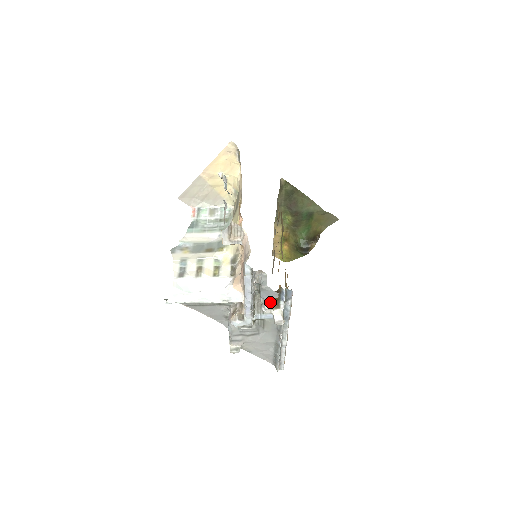
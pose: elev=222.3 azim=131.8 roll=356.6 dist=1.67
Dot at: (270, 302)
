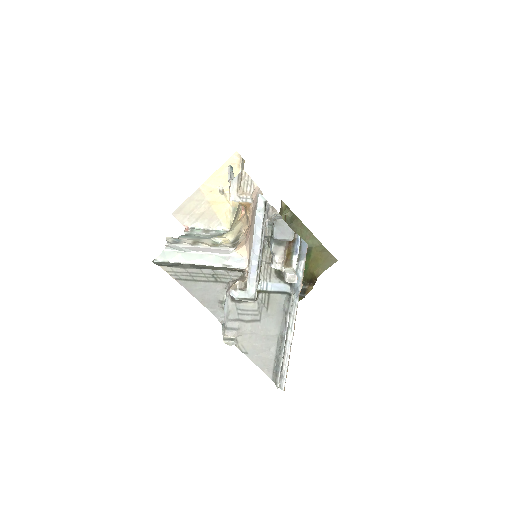
Dot at: (282, 251)
